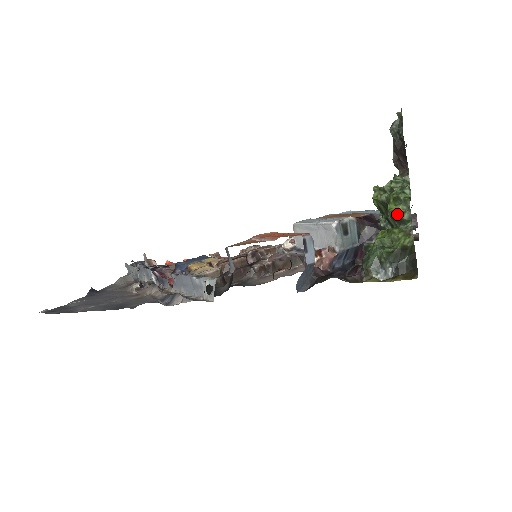
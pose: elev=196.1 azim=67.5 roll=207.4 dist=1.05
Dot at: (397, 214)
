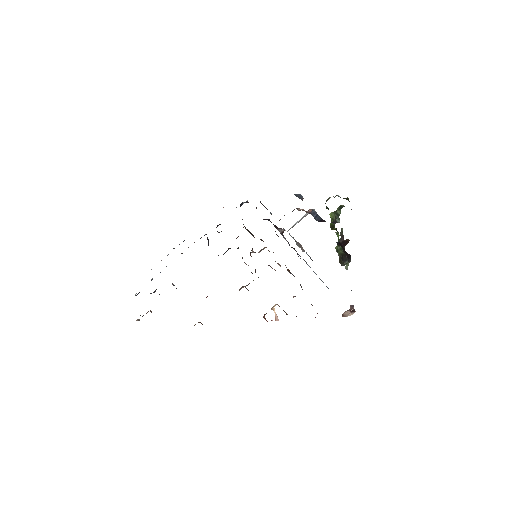
Dot at: (341, 206)
